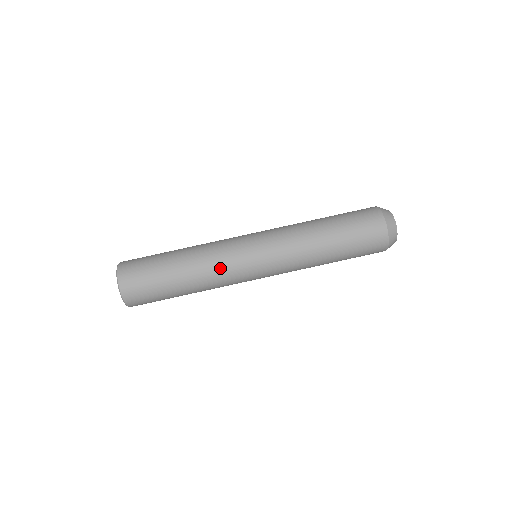
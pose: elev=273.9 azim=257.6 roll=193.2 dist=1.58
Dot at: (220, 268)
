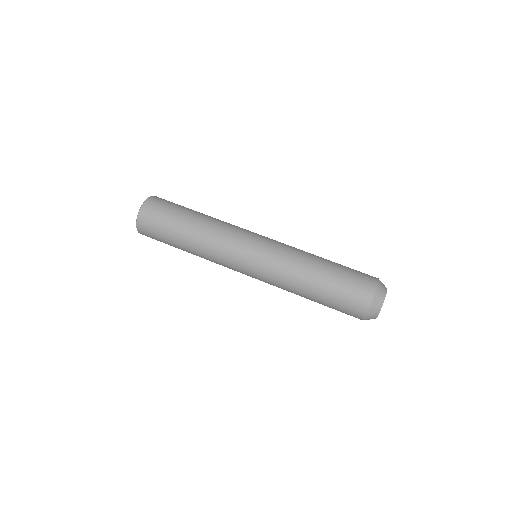
Dot at: (219, 248)
